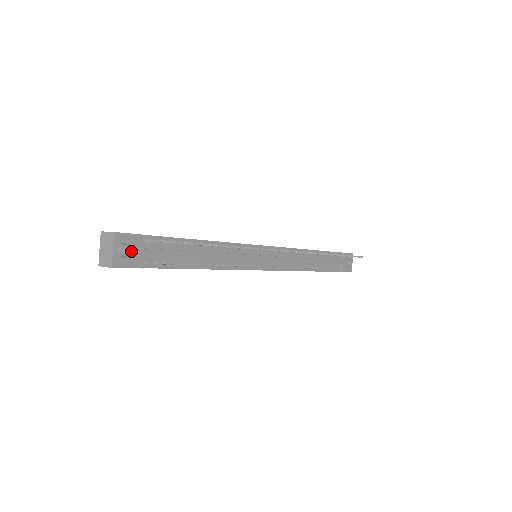
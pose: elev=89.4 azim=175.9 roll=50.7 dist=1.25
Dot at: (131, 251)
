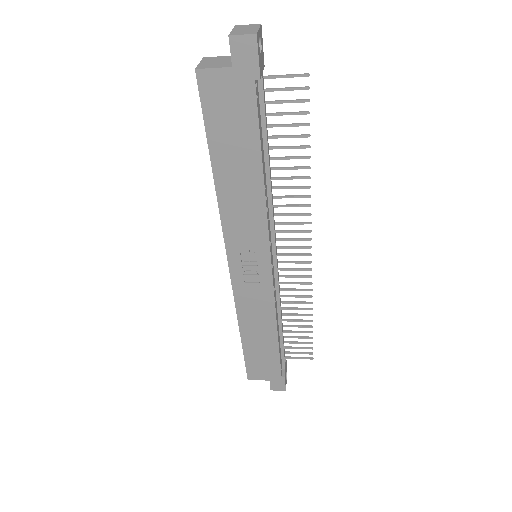
Dot at: (261, 55)
